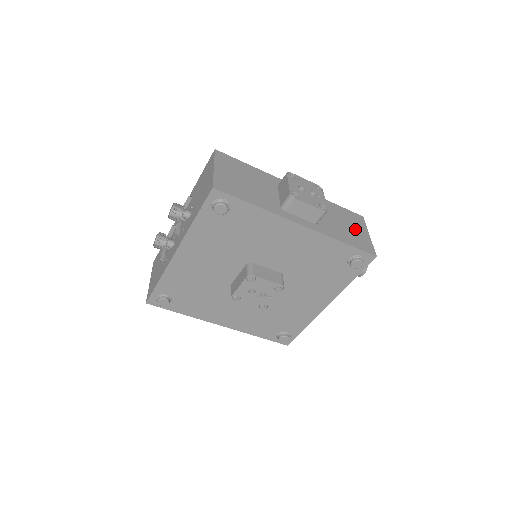
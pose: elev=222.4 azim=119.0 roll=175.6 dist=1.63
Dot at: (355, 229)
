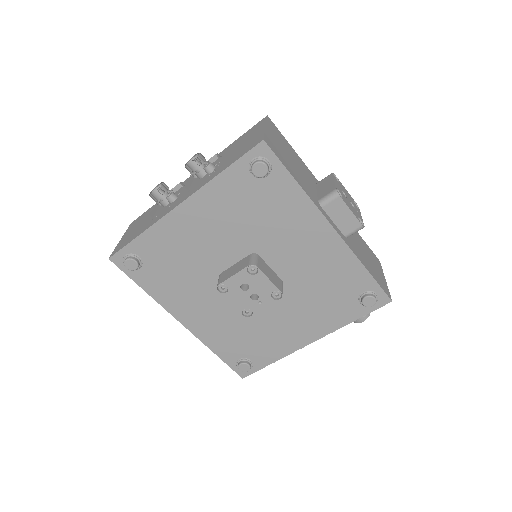
Dot at: (375, 266)
